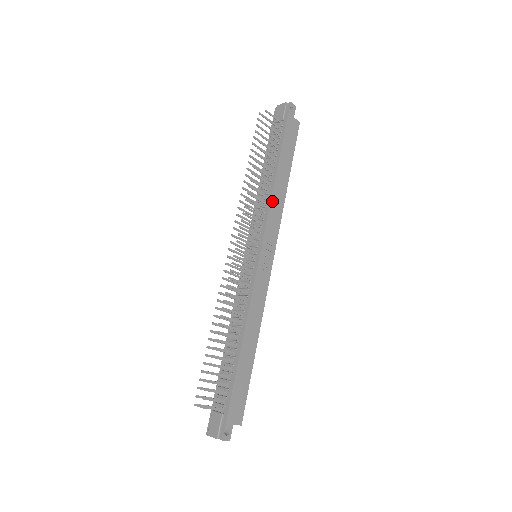
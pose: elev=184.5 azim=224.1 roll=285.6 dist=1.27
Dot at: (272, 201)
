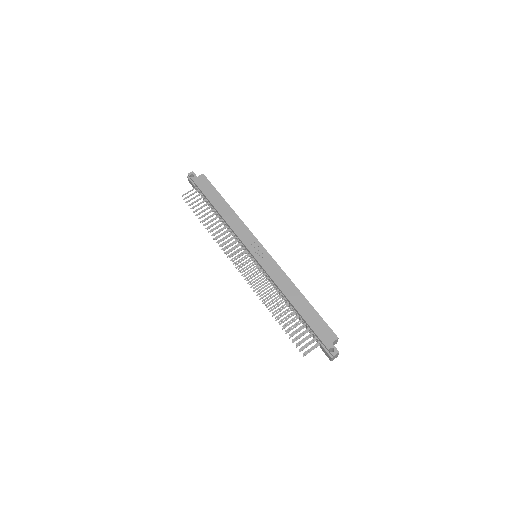
Dot at: (230, 225)
